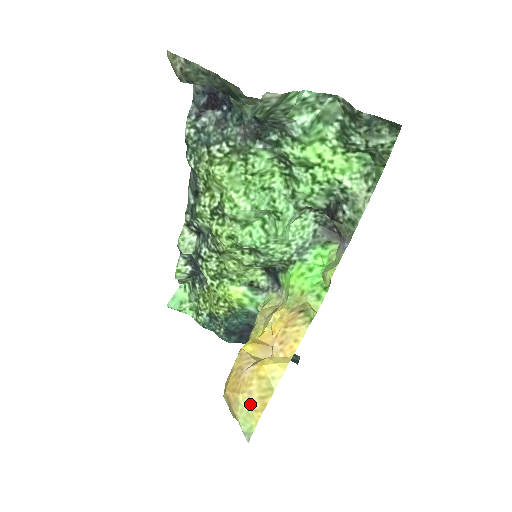
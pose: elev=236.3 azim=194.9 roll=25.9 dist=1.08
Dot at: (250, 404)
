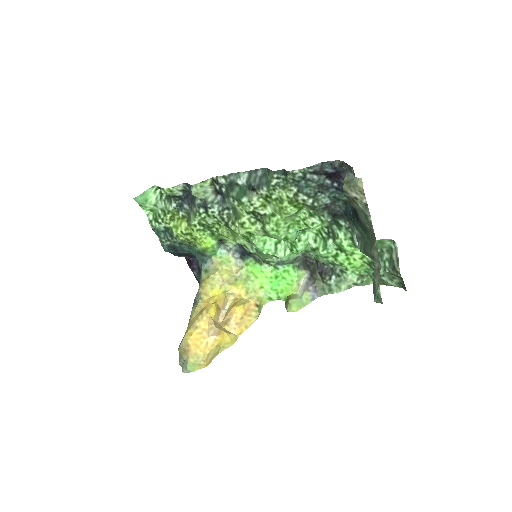
Dot at: (205, 361)
